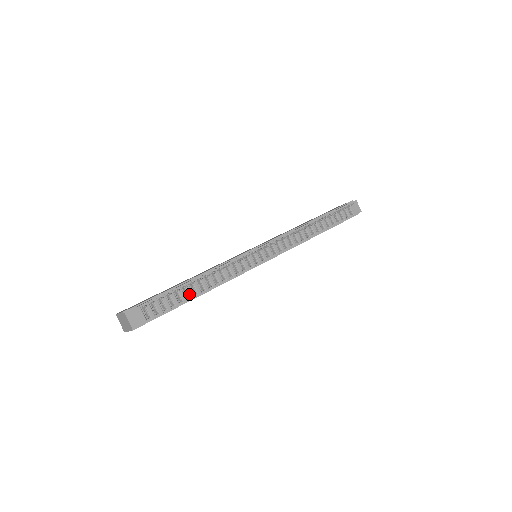
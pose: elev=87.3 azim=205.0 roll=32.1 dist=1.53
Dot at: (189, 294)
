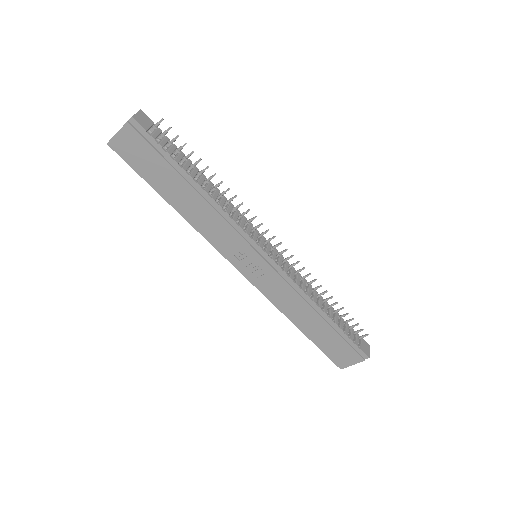
Dot at: (192, 172)
